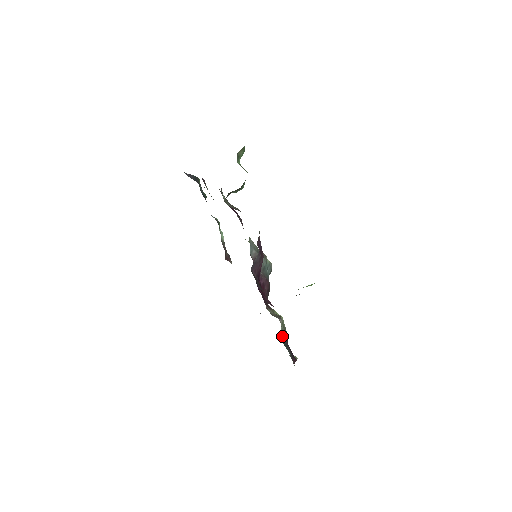
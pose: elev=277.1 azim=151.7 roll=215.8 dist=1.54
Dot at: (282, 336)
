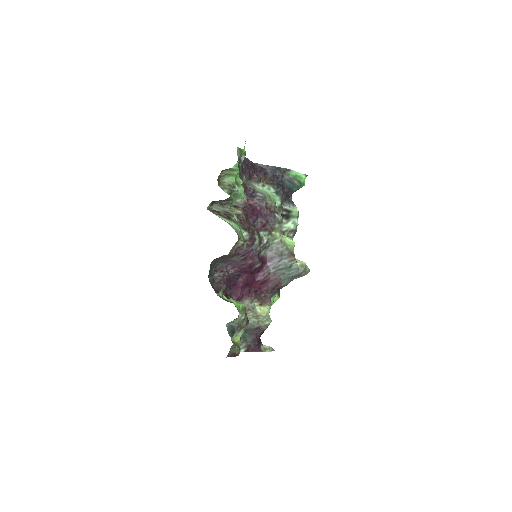
Dot at: (248, 326)
